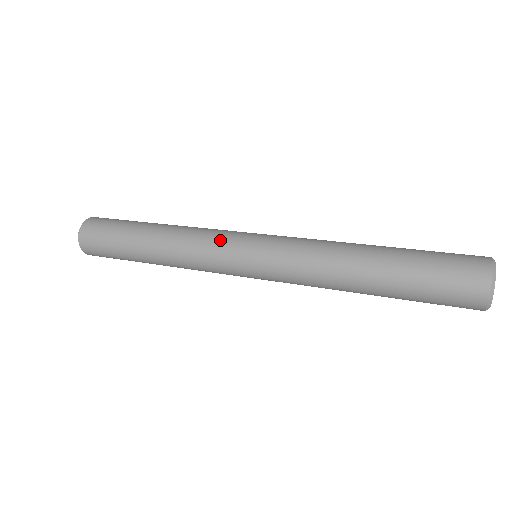
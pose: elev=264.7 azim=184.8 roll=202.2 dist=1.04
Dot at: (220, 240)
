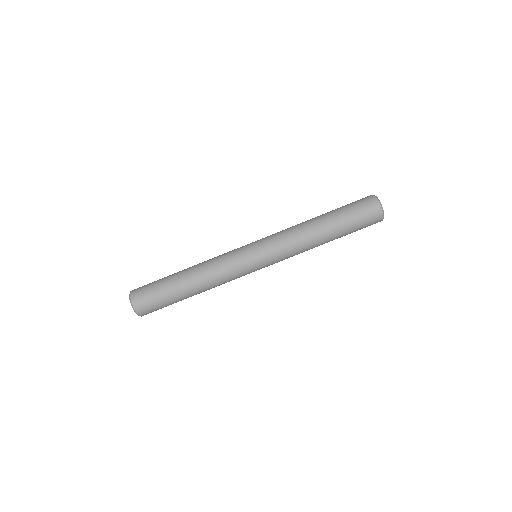
Dot at: (237, 266)
